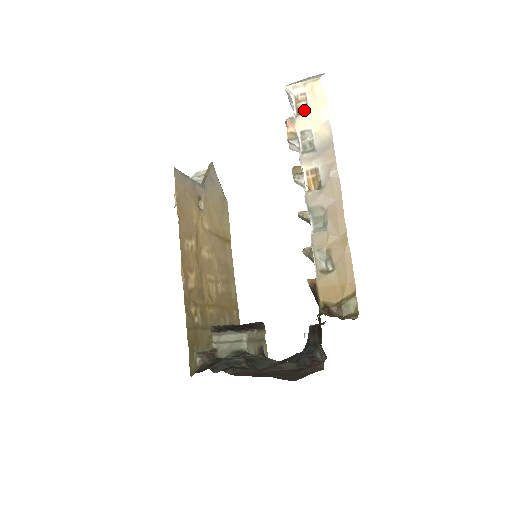
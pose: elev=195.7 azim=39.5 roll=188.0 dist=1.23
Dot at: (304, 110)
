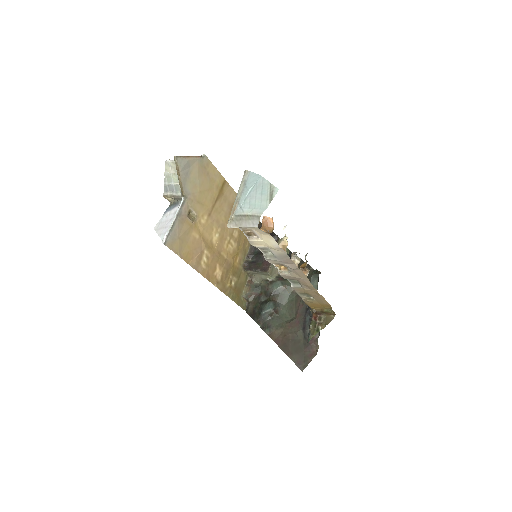
Dot at: (253, 234)
